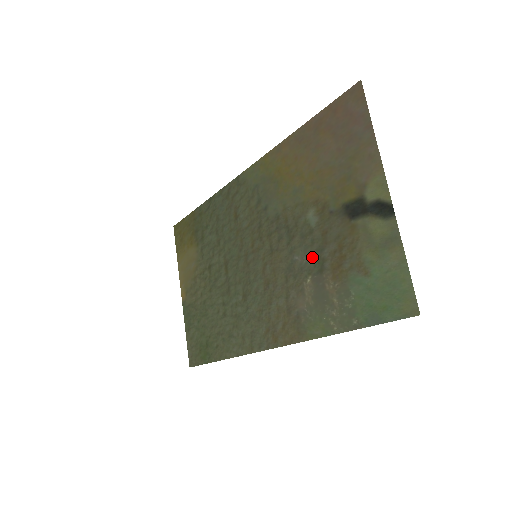
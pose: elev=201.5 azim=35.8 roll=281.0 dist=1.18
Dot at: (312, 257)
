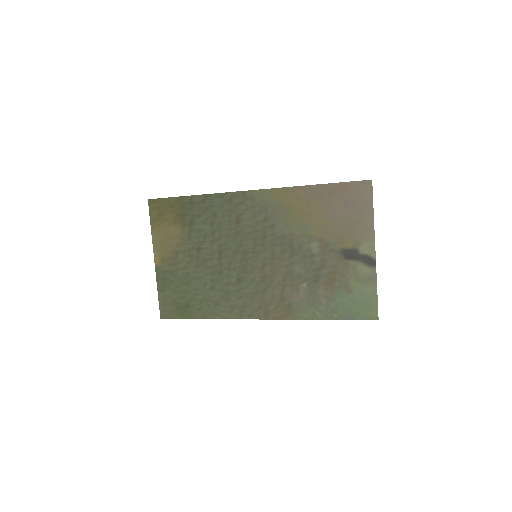
Dot at: (310, 272)
